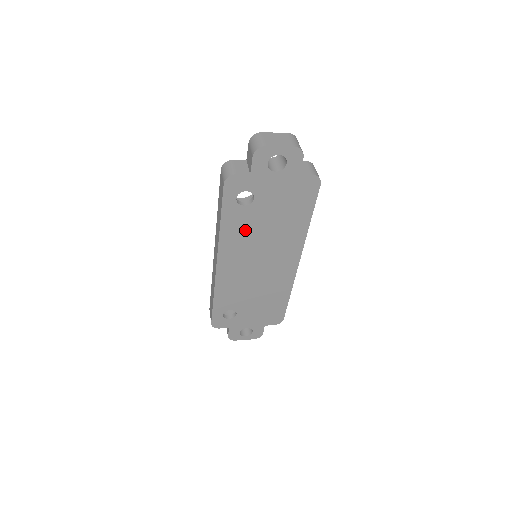
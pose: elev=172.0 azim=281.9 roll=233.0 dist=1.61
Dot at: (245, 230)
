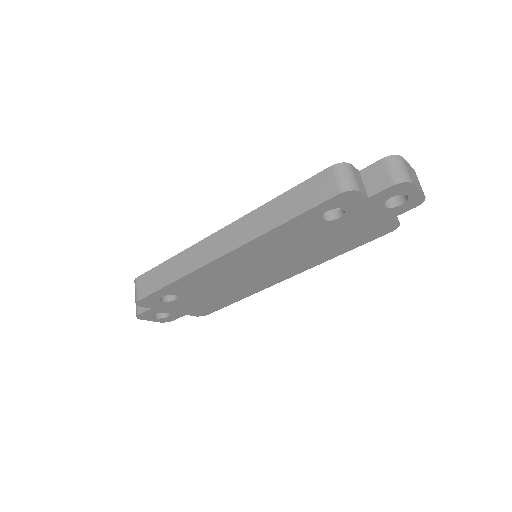
Dot at: (292, 238)
